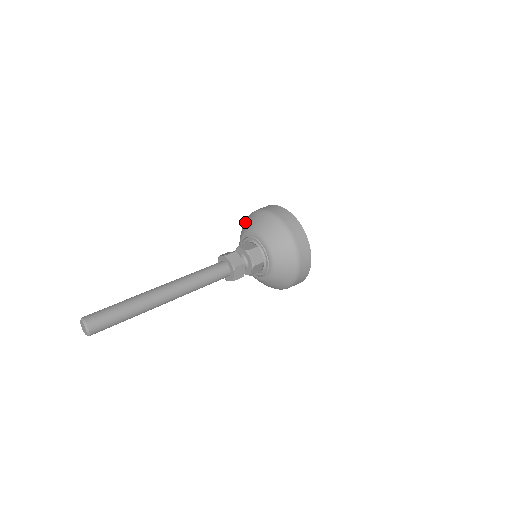
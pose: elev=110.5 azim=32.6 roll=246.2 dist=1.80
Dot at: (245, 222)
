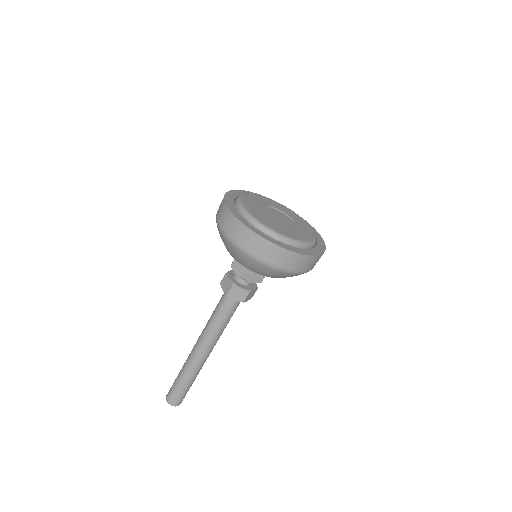
Dot at: occluded
